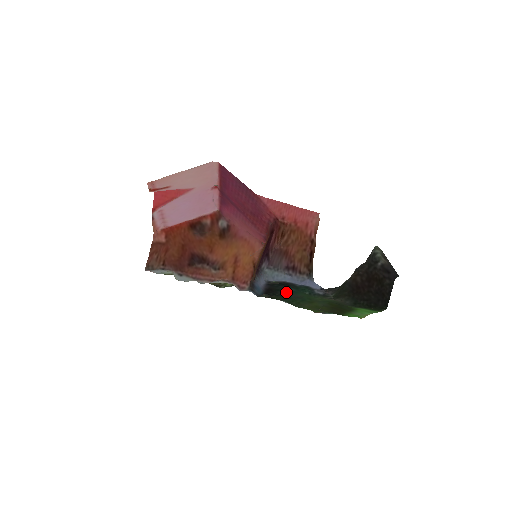
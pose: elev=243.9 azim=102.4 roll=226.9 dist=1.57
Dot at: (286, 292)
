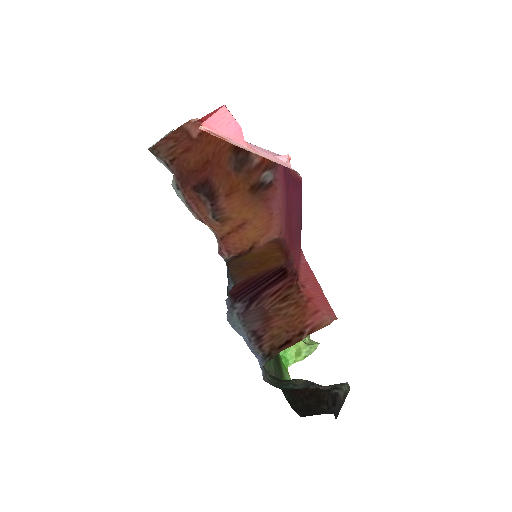
Dot at: occluded
